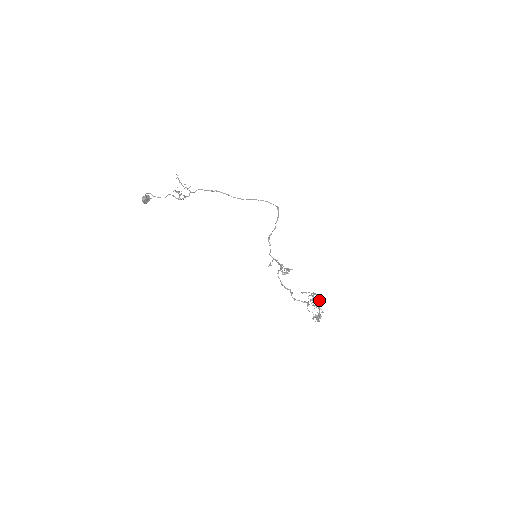
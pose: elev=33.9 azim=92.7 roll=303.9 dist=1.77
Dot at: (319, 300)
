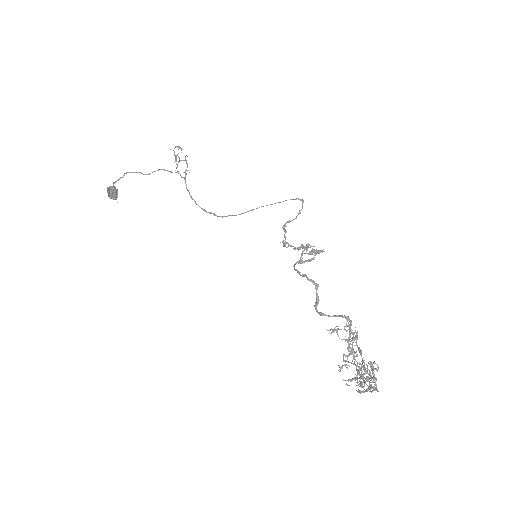
Dot at: occluded
